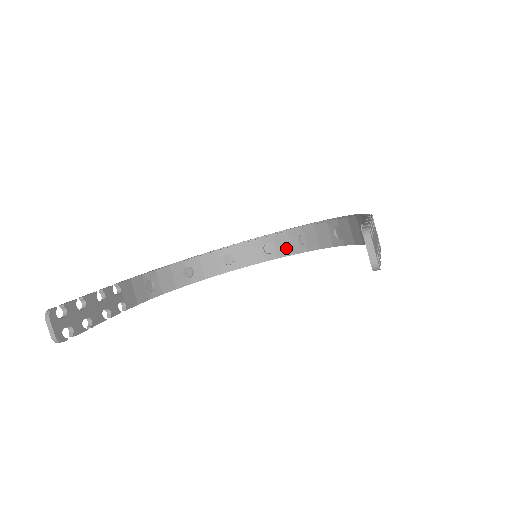
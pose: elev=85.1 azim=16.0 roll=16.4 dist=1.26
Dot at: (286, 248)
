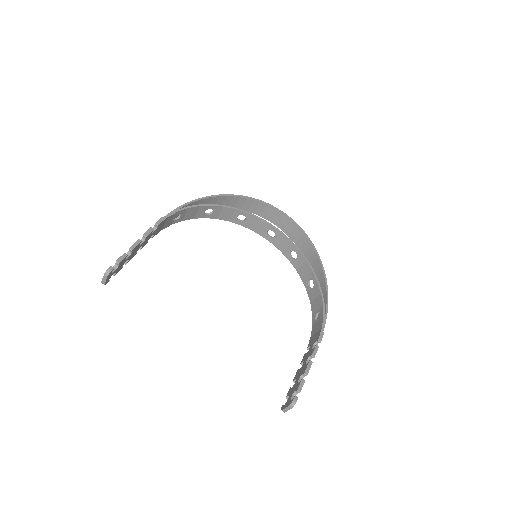
Dot at: (280, 245)
